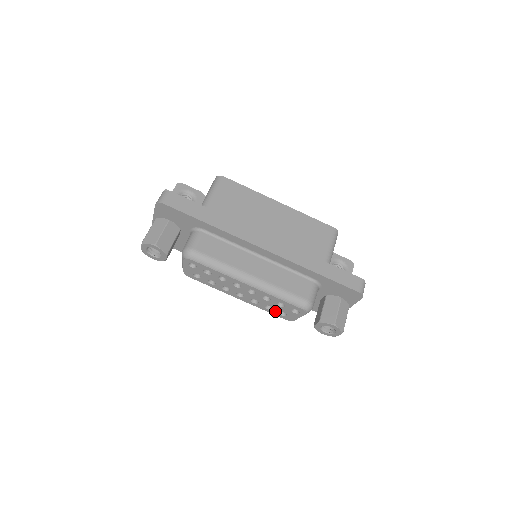
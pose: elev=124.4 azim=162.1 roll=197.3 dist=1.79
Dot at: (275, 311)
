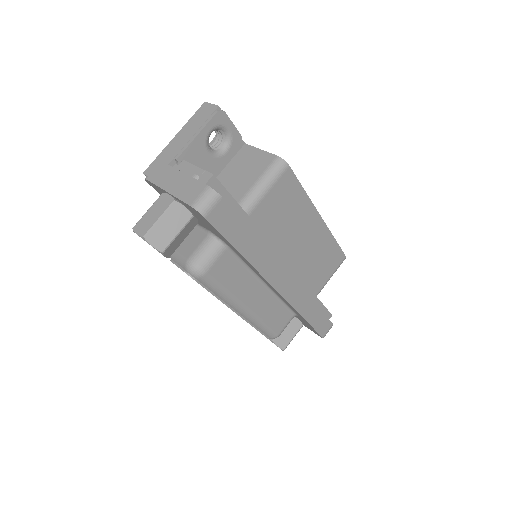
Dot at: occluded
